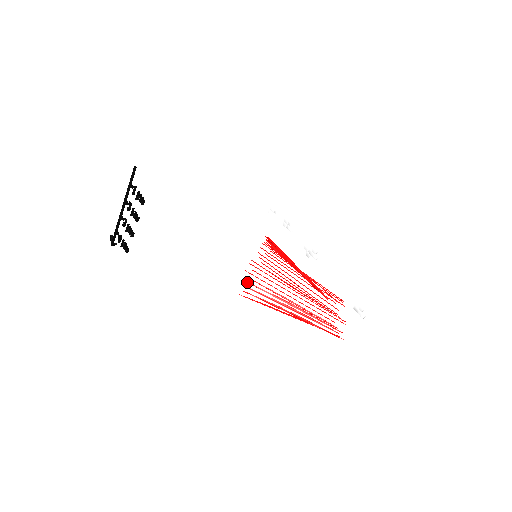
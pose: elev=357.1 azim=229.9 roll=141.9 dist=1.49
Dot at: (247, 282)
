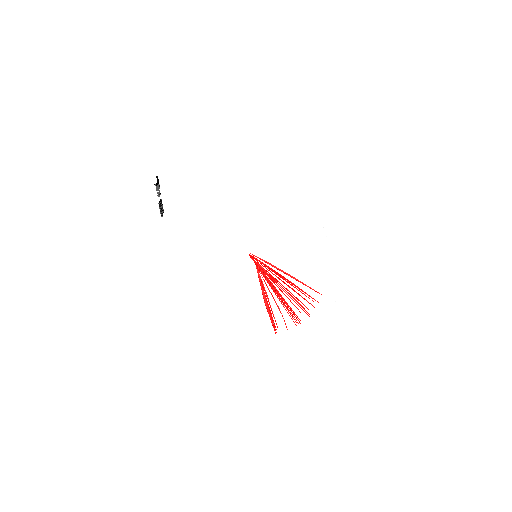
Dot at: (252, 257)
